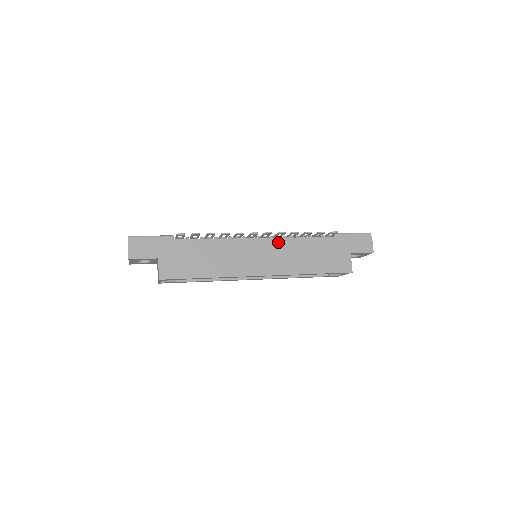
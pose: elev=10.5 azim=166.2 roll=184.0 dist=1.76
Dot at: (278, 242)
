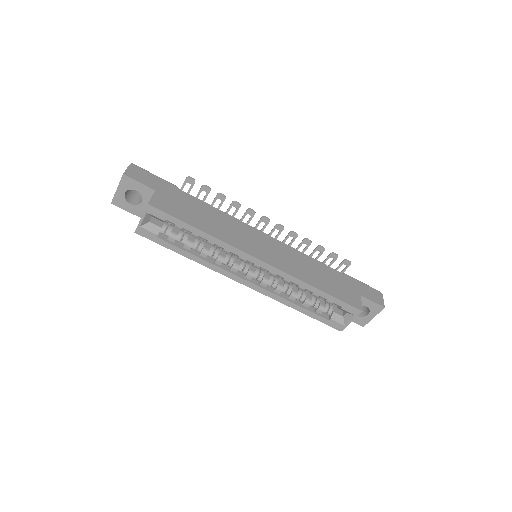
Dot at: (286, 247)
